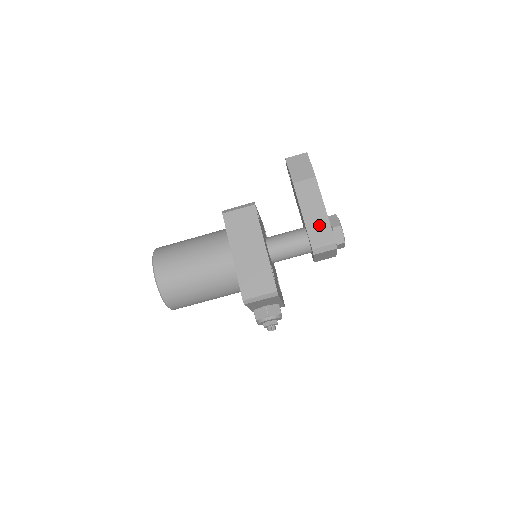
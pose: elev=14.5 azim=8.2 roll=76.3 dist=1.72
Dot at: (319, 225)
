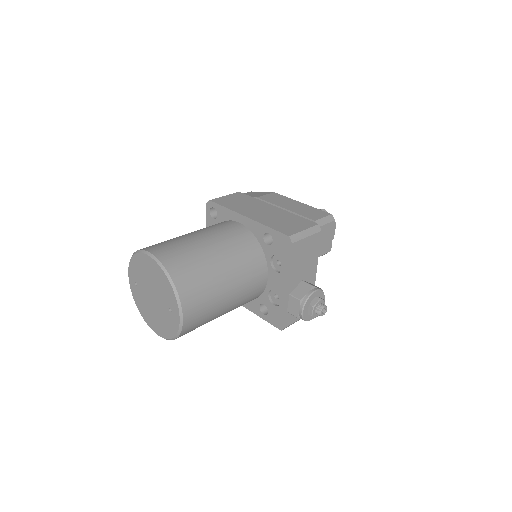
Dot at: (305, 209)
